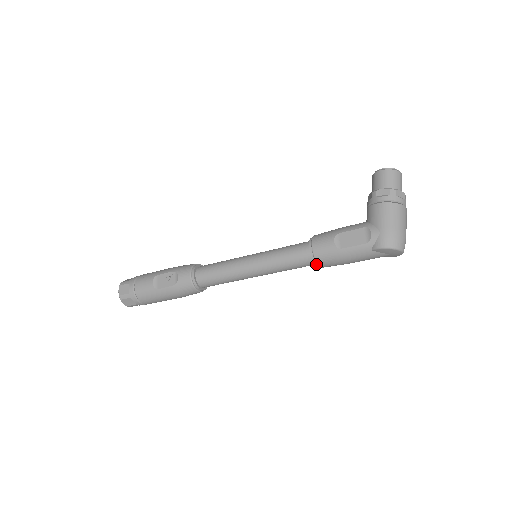
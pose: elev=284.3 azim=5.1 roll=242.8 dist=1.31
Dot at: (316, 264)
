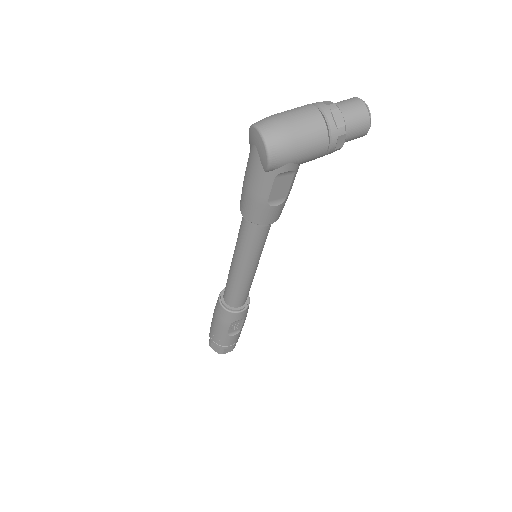
Dot at: occluded
